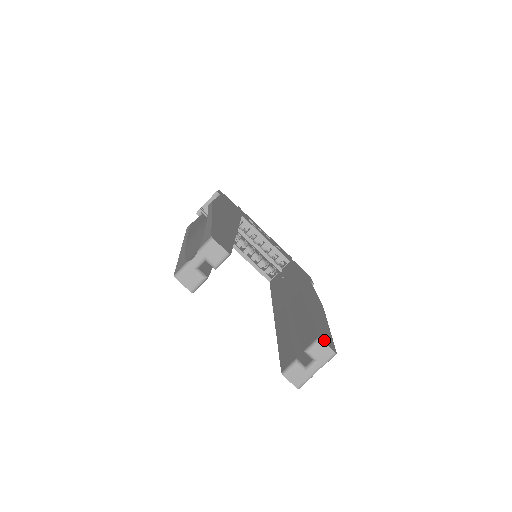
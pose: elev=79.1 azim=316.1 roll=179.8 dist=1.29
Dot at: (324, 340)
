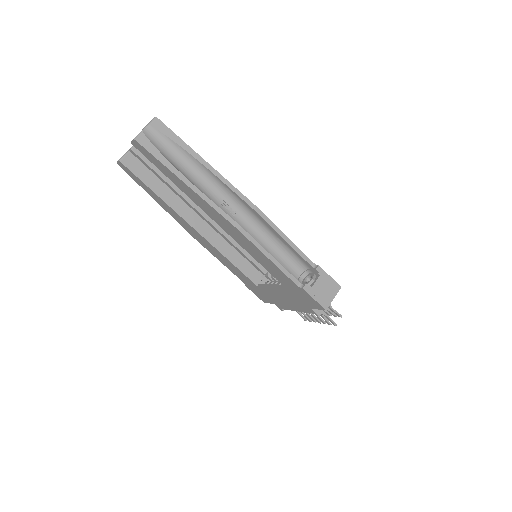
Dot at: occluded
